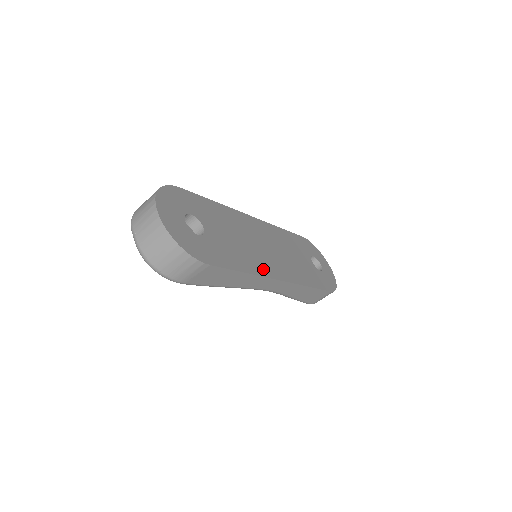
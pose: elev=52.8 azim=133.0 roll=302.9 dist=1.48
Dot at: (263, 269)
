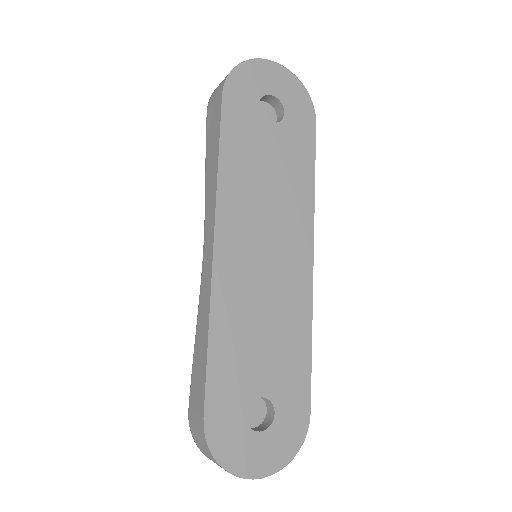
Dot at: (302, 297)
